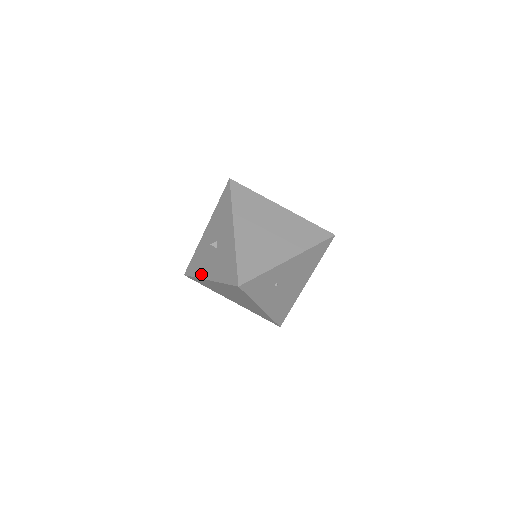
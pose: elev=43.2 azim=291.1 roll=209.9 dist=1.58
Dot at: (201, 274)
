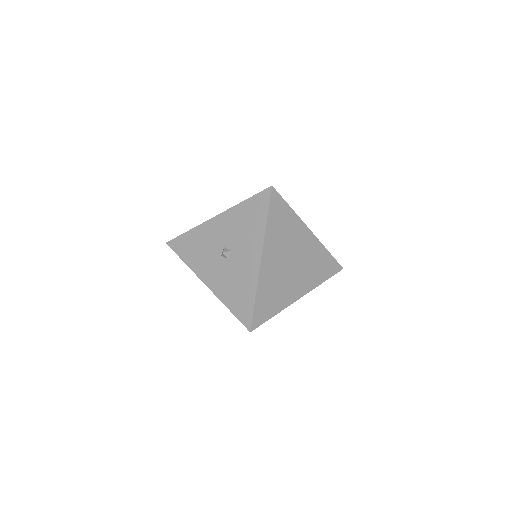
Dot at: (196, 268)
